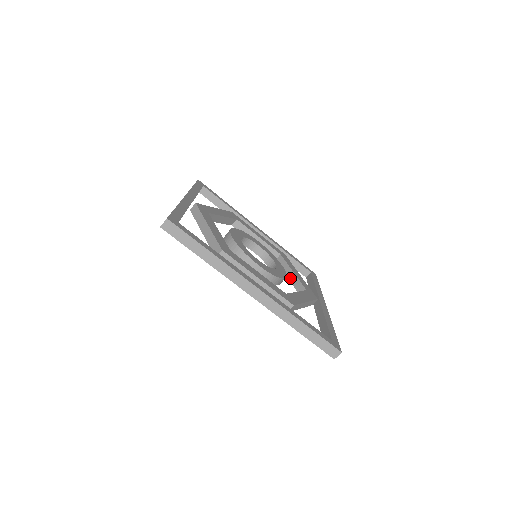
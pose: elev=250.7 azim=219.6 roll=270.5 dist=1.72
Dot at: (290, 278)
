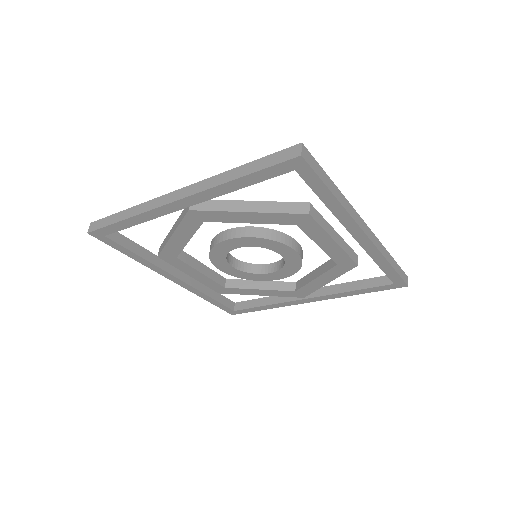
Dot at: (264, 287)
